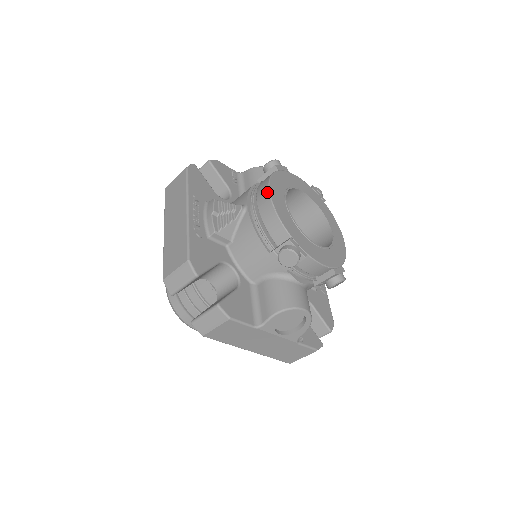
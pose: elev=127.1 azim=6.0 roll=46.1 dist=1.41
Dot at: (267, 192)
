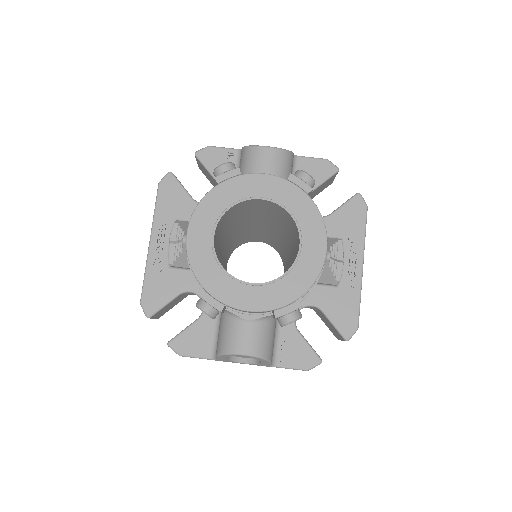
Dot at: (187, 231)
